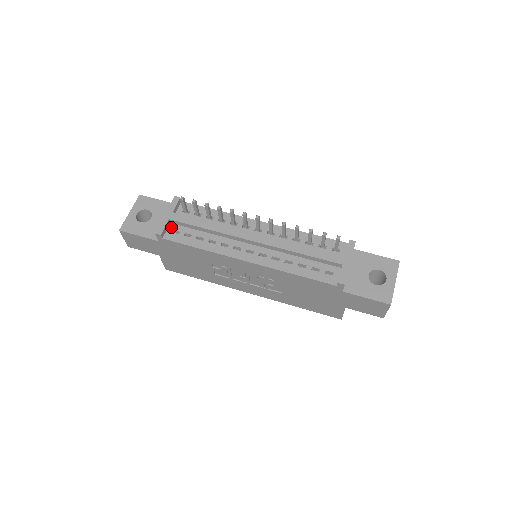
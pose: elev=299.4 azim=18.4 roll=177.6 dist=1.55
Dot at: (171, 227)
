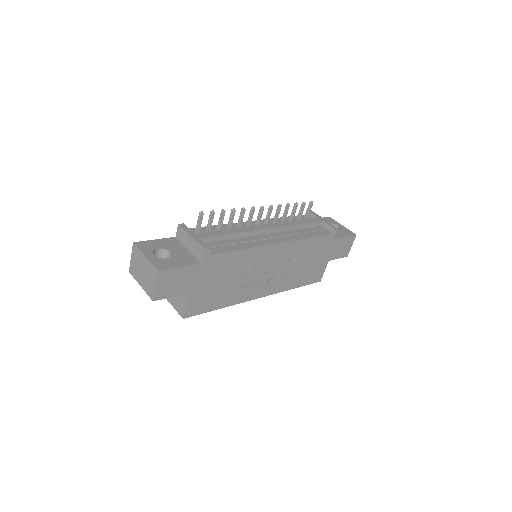
Dot at: occluded
